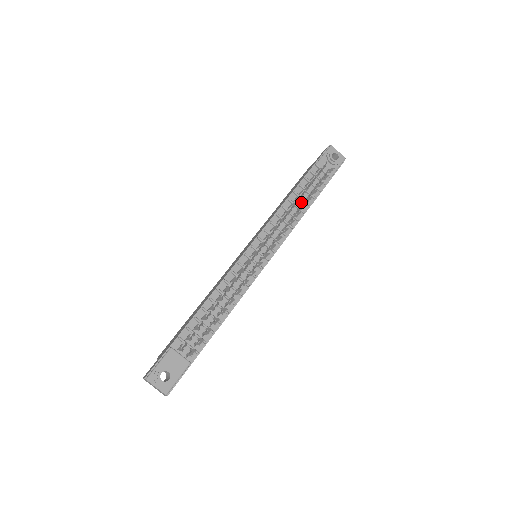
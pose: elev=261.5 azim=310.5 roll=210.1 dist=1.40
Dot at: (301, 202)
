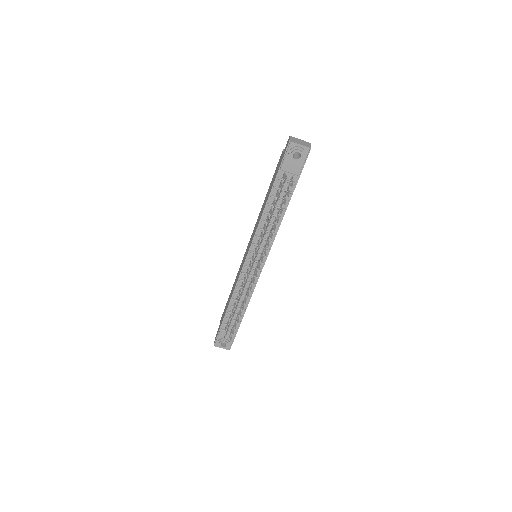
Dot at: (277, 209)
